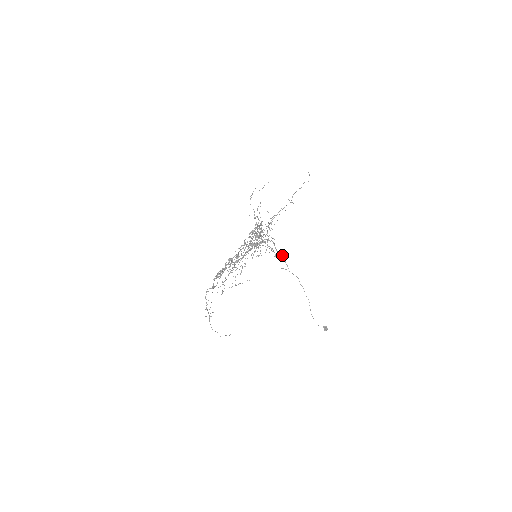
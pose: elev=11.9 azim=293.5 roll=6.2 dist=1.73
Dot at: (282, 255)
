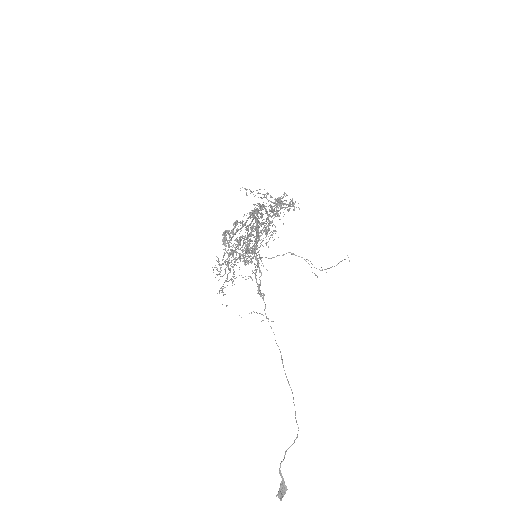
Dot at: occluded
